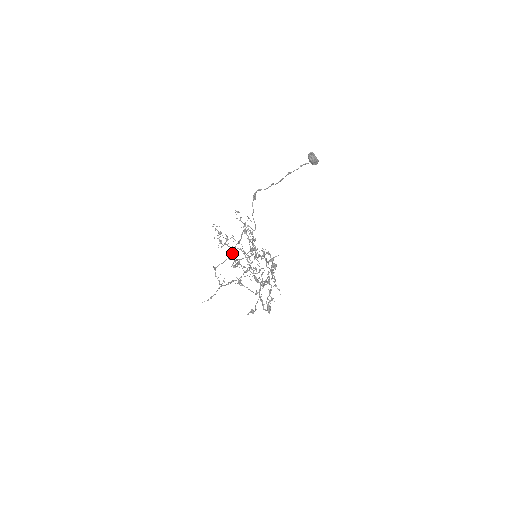
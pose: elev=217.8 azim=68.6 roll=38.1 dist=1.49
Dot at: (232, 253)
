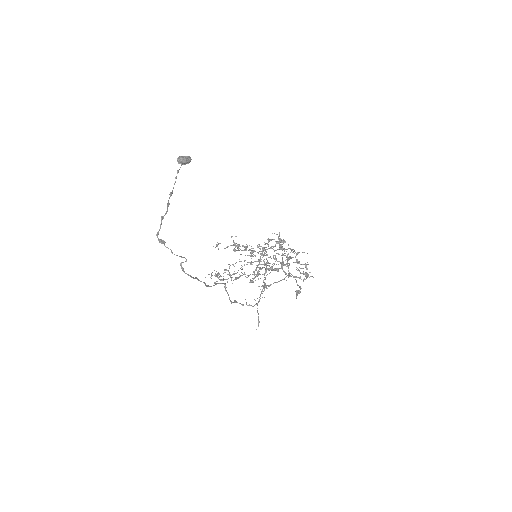
Dot at: occluded
